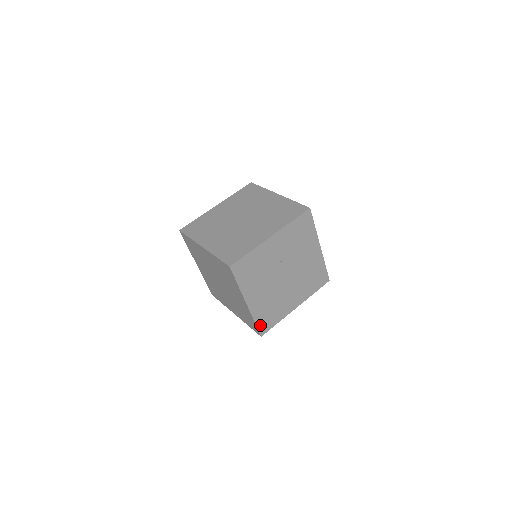
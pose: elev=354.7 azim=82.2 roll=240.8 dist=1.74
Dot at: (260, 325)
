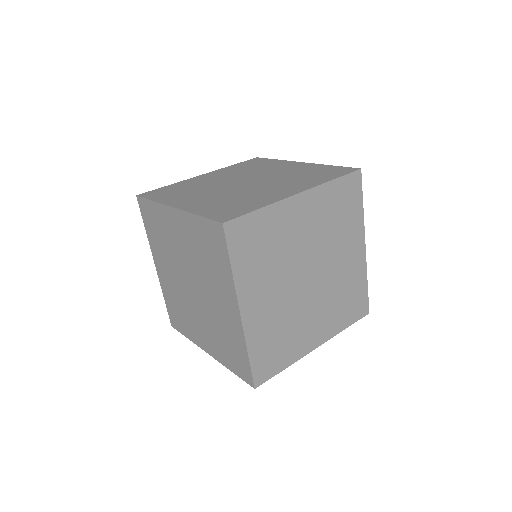
Dot at: occluded
